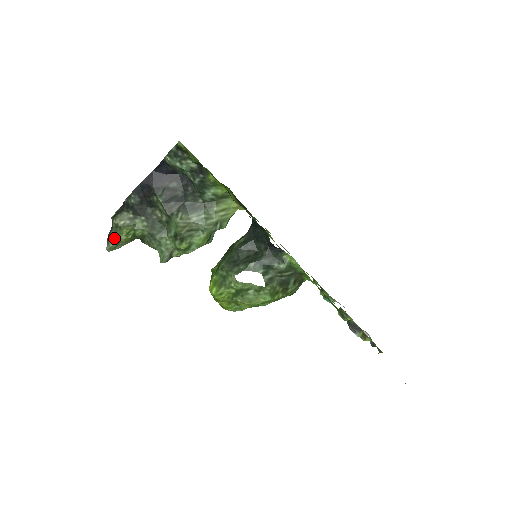
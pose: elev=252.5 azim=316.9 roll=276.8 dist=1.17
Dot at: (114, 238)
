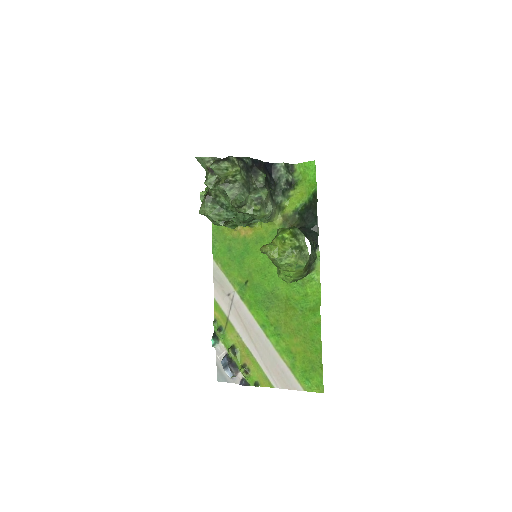
Dot at: (230, 164)
